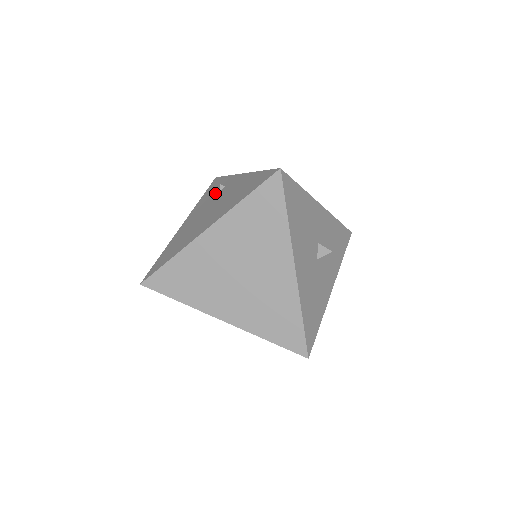
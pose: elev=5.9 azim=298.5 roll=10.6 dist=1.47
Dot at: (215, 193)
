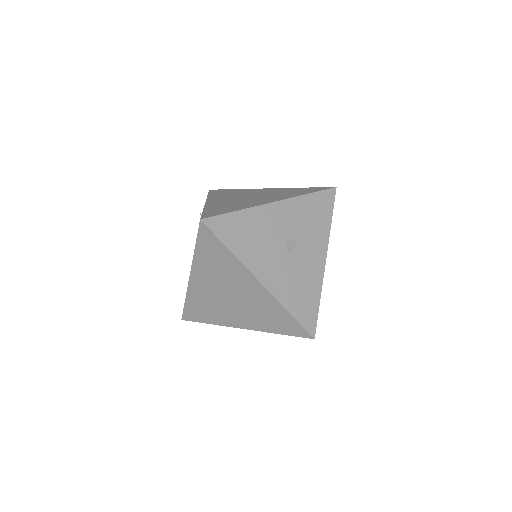
Dot at: occluded
